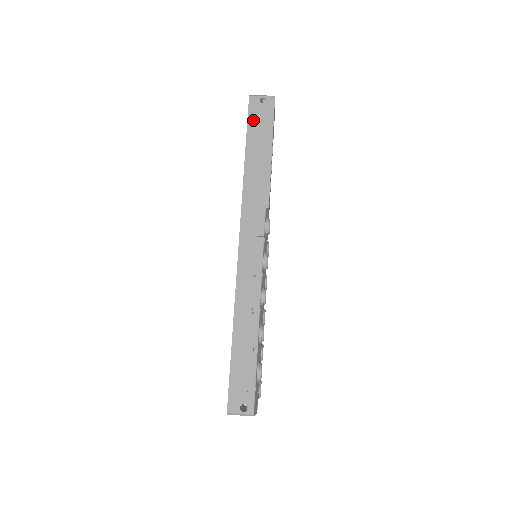
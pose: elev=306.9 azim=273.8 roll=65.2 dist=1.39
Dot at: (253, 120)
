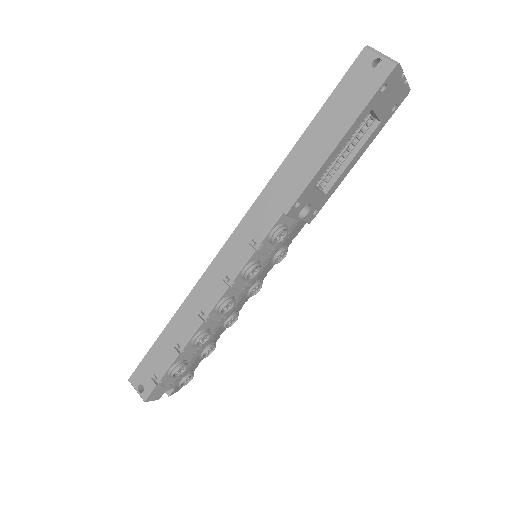
Dot at: (345, 87)
